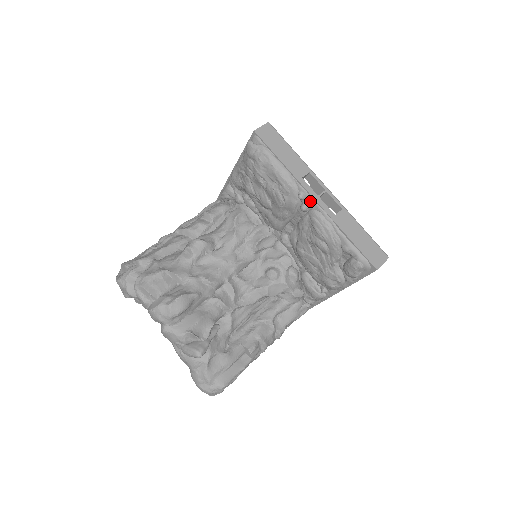
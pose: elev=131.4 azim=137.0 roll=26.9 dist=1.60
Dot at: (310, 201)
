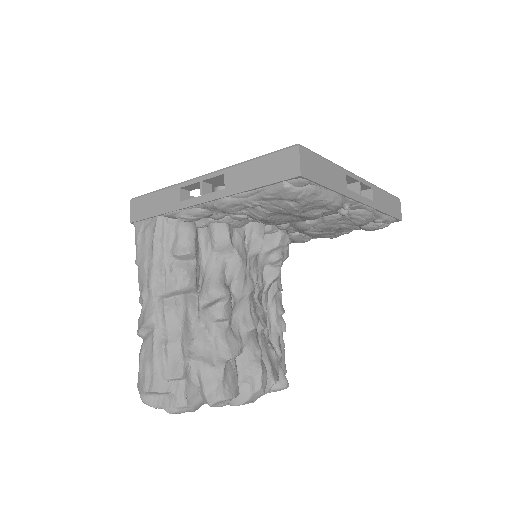
Dot at: (355, 206)
